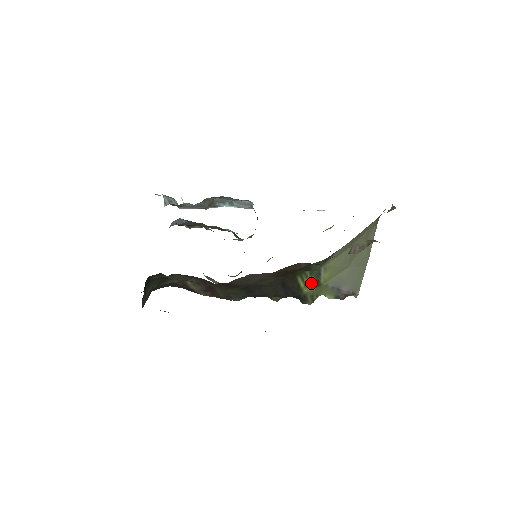
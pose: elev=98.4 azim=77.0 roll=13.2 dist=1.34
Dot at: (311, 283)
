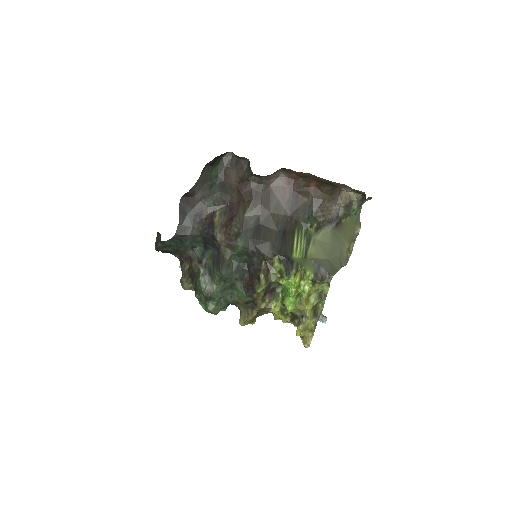
Dot at: (301, 249)
